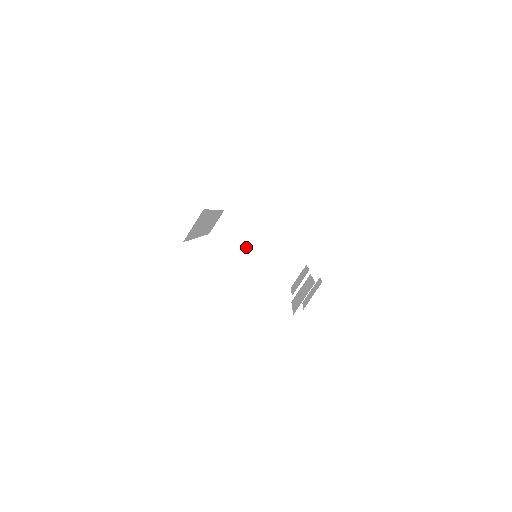
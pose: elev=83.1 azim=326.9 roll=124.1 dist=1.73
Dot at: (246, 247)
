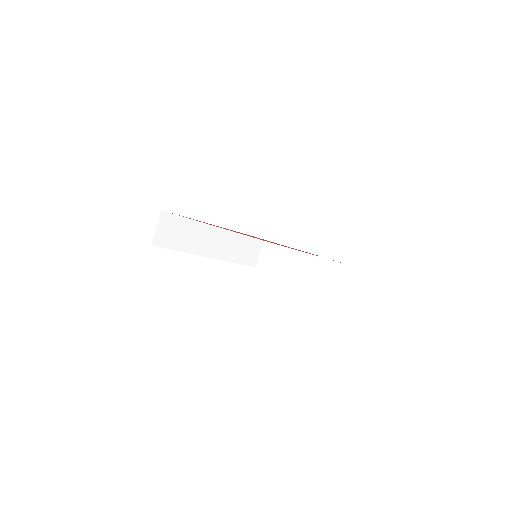
Dot at: (288, 268)
